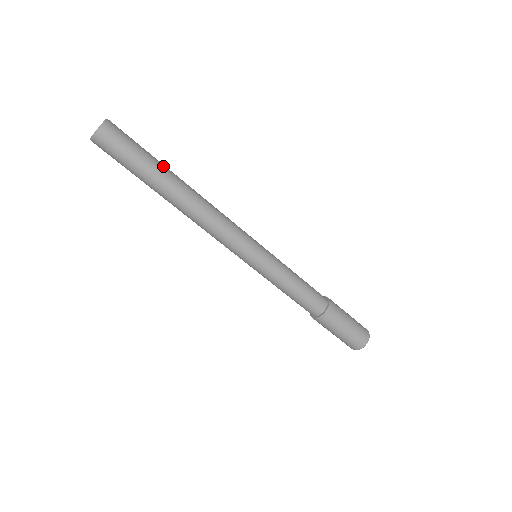
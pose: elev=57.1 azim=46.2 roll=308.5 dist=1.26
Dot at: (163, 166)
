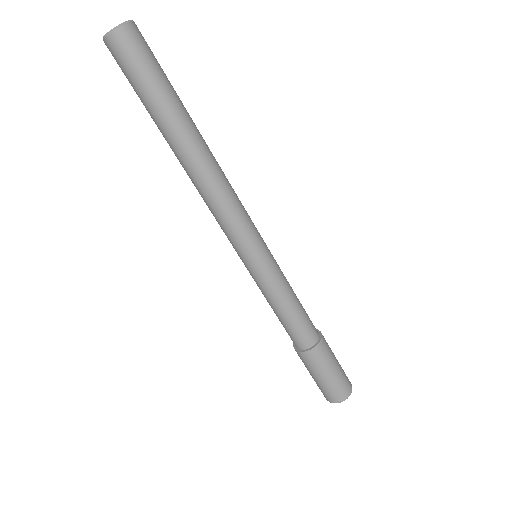
Dot at: (183, 105)
